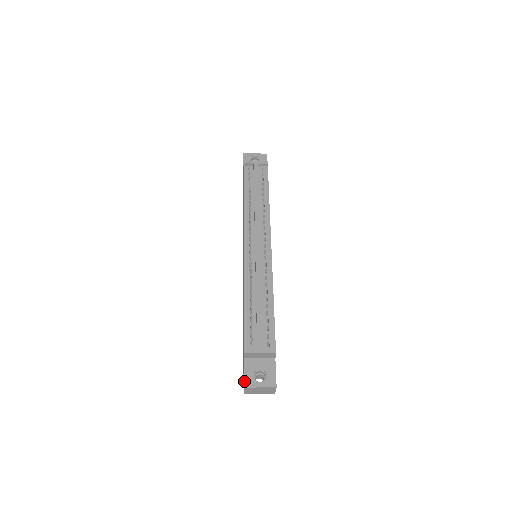
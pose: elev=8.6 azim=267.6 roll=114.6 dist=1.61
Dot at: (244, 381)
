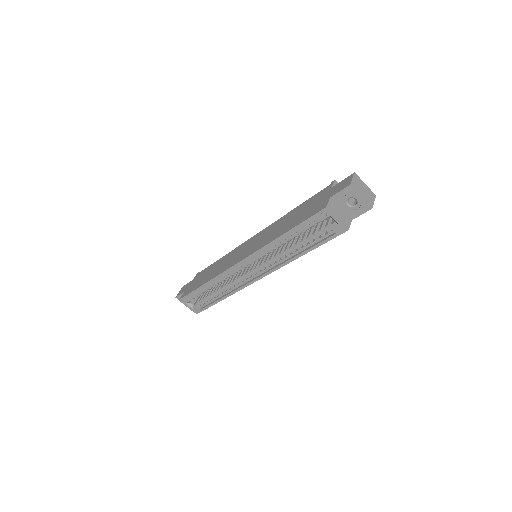
Dot at: (350, 176)
